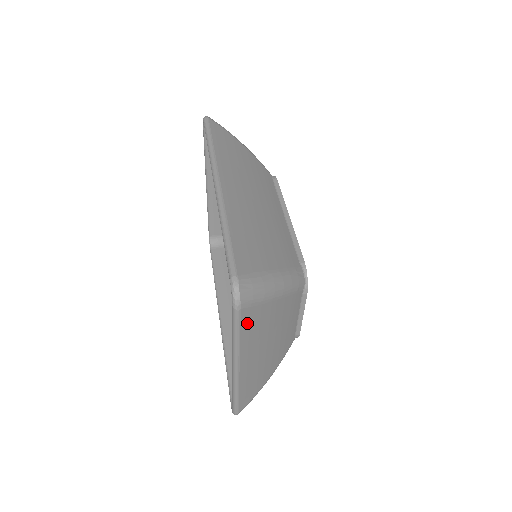
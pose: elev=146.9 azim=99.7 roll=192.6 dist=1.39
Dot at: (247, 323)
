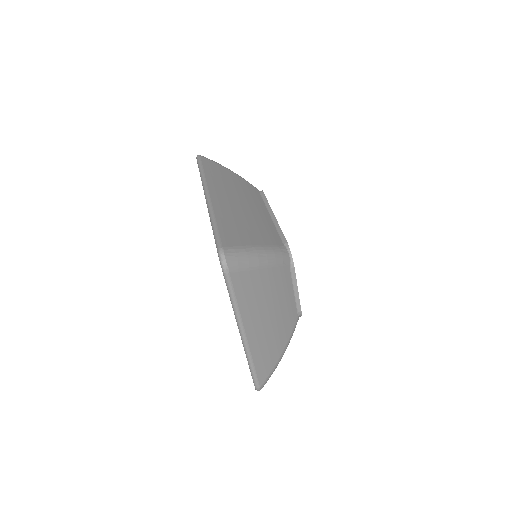
Dot at: (240, 288)
